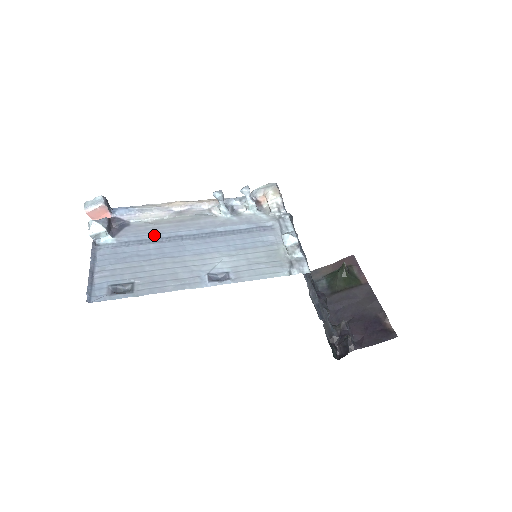
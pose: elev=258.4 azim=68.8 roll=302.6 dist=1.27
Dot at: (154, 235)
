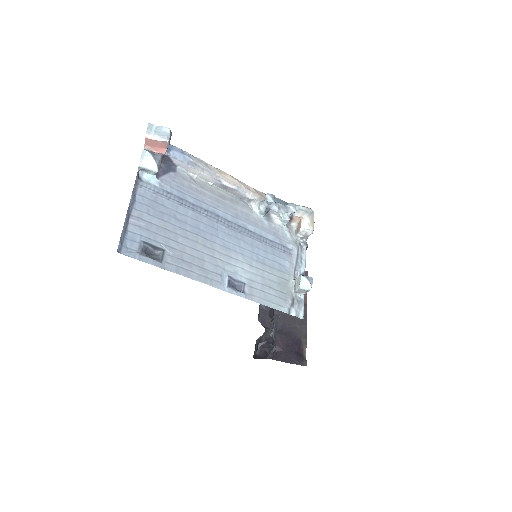
Dot at: (195, 200)
